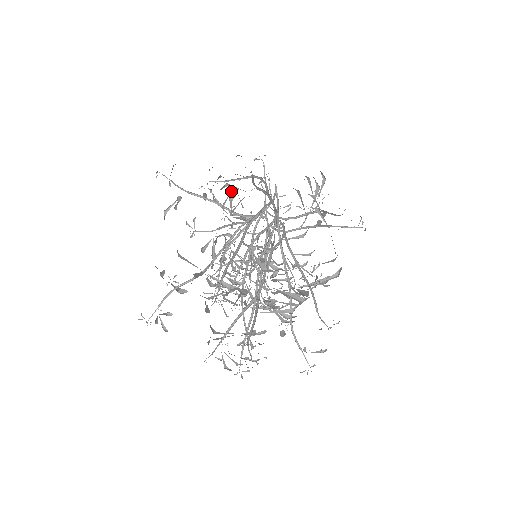
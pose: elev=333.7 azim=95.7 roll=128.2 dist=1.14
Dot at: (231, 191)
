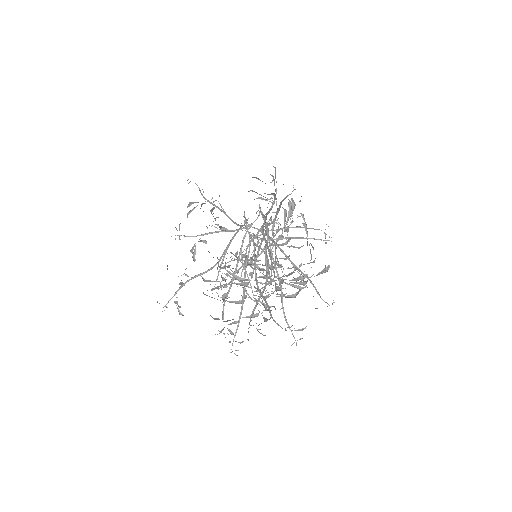
Dot at: occluded
